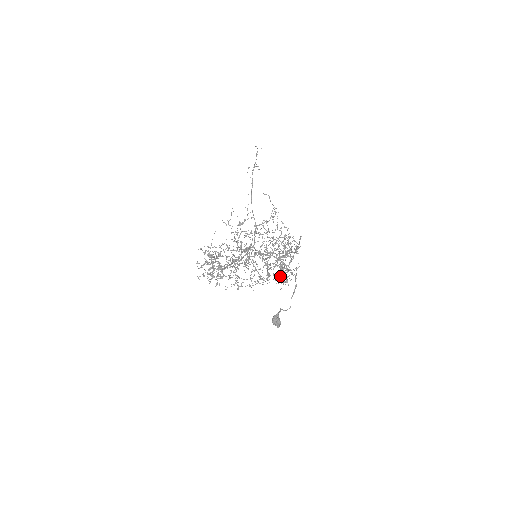
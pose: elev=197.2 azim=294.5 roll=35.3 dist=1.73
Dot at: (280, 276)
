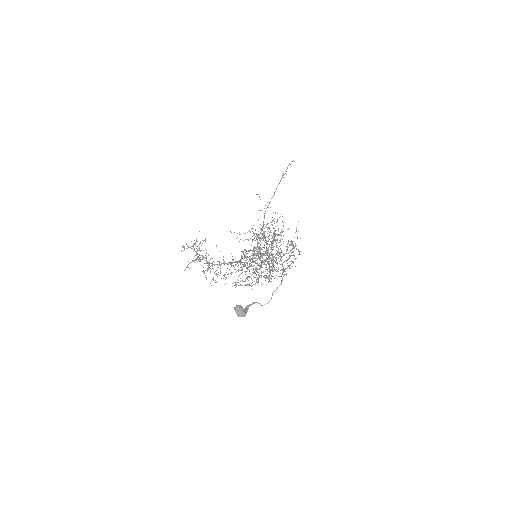
Dot at: (270, 273)
